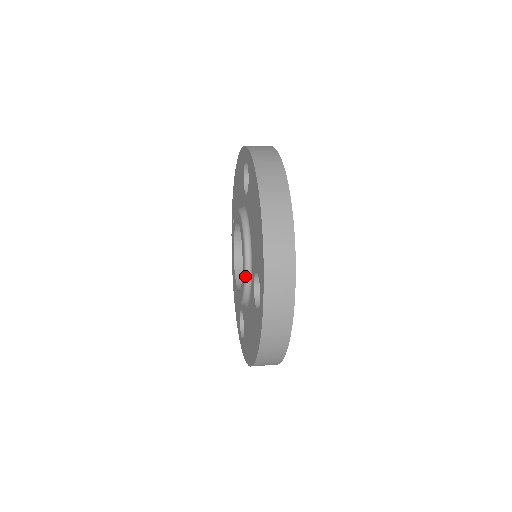
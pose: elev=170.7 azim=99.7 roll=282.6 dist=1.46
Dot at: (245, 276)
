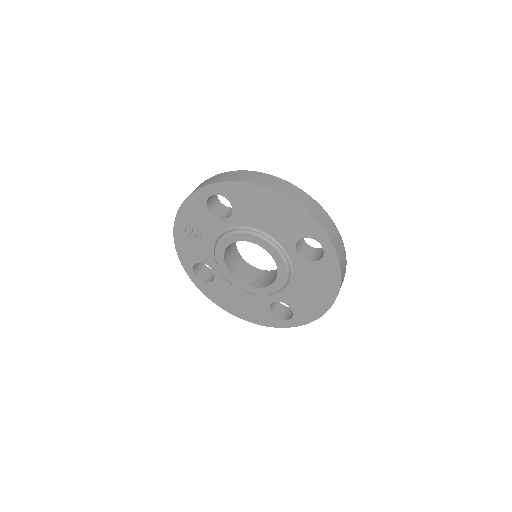
Dot at: occluded
